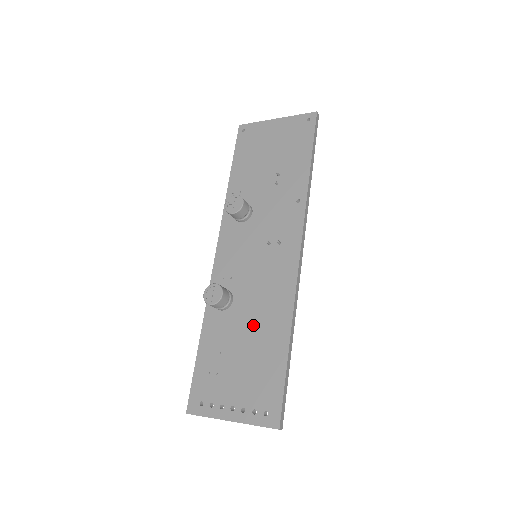
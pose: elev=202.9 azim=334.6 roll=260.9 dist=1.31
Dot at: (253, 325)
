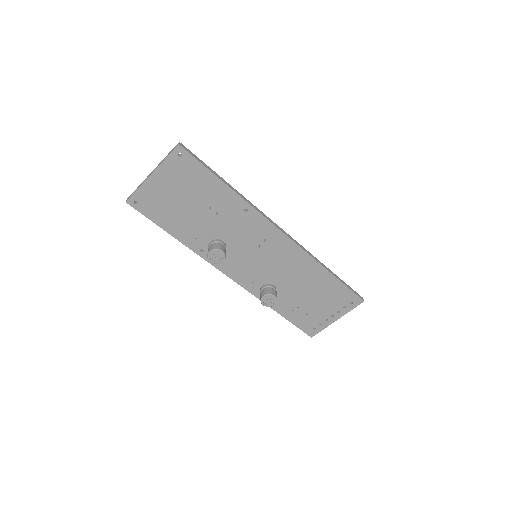
Dot at: (300, 284)
